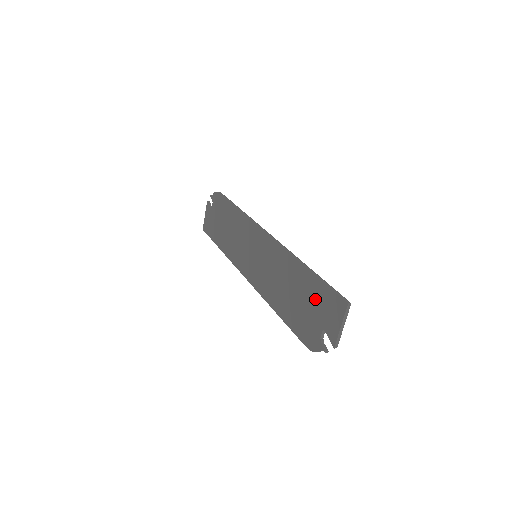
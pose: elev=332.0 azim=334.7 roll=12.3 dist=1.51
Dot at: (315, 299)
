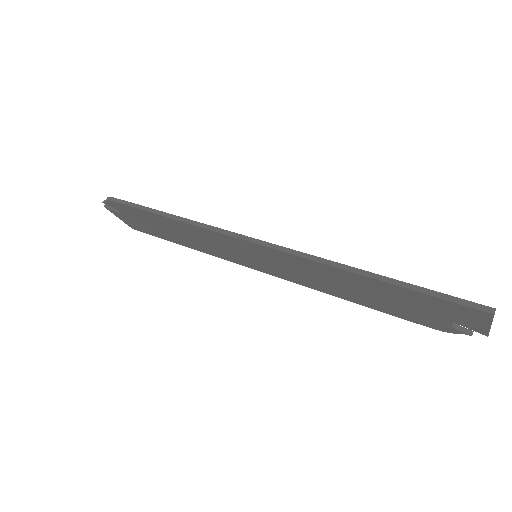
Dot at: (416, 303)
